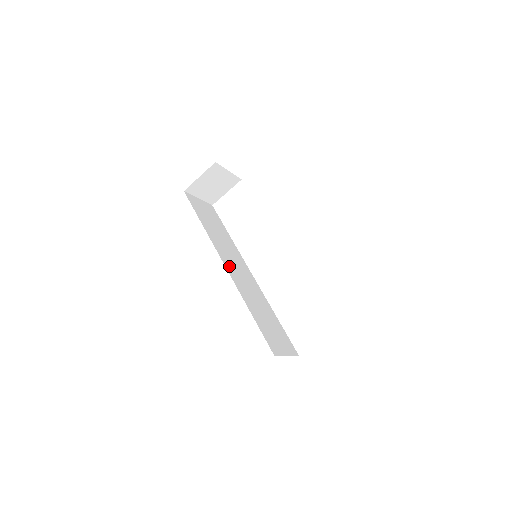
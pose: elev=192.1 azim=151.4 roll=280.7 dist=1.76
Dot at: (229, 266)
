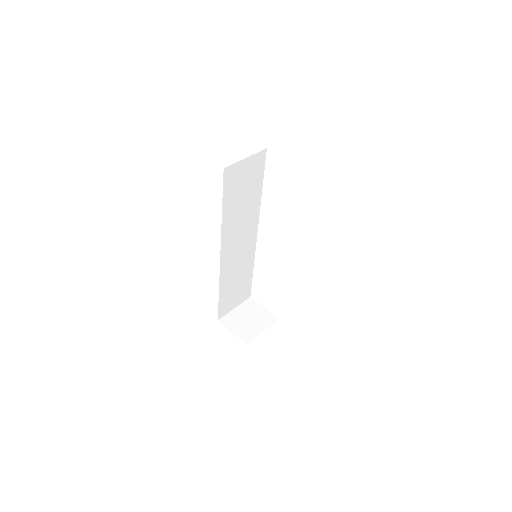
Dot at: (227, 251)
